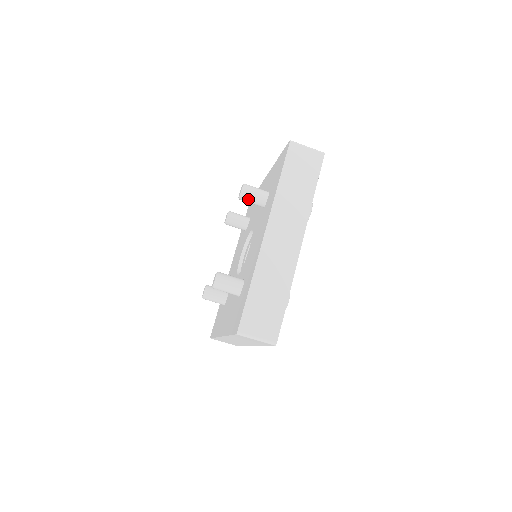
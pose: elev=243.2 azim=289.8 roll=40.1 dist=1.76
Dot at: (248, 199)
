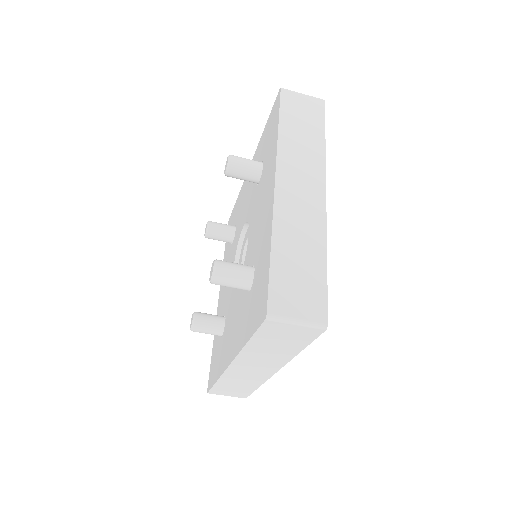
Dot at: occluded
